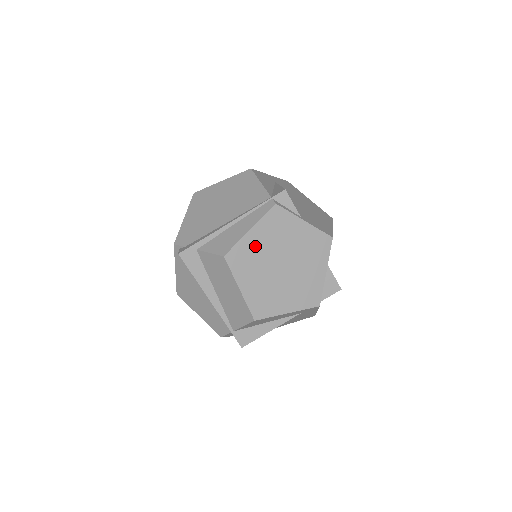
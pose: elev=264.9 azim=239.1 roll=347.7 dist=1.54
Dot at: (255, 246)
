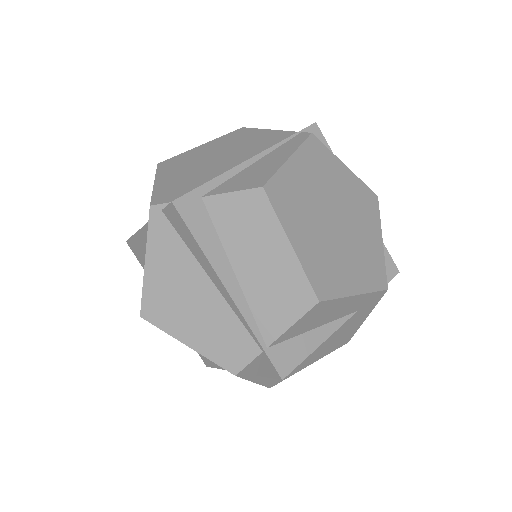
Dot at: (299, 183)
